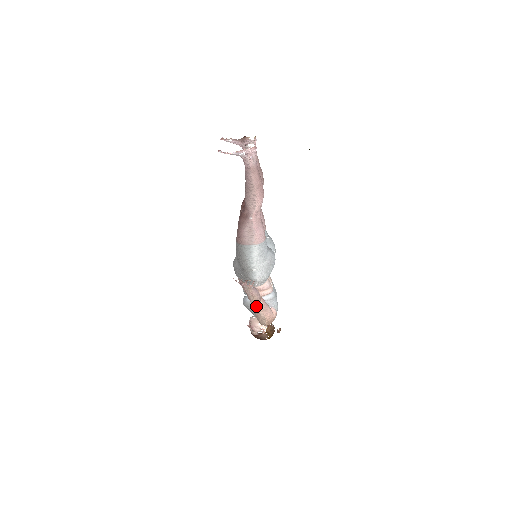
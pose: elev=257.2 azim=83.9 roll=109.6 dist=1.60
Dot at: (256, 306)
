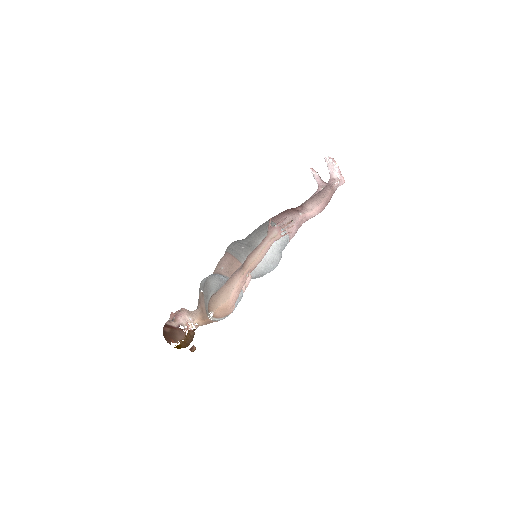
Dot at: (243, 272)
